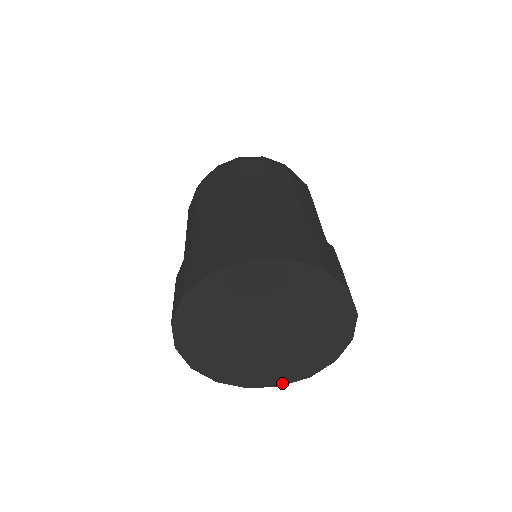
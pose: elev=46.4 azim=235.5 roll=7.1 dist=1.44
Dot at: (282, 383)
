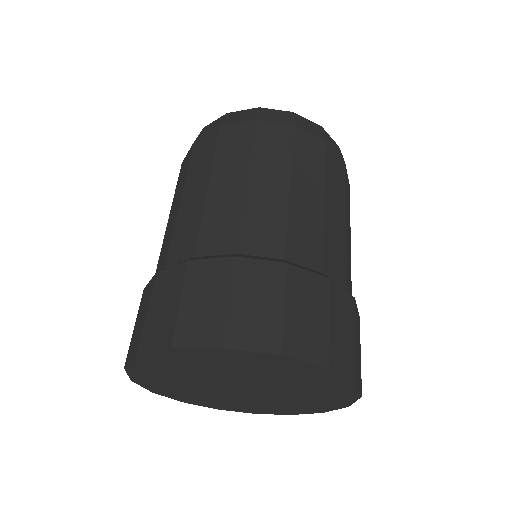
Dot at: (258, 413)
